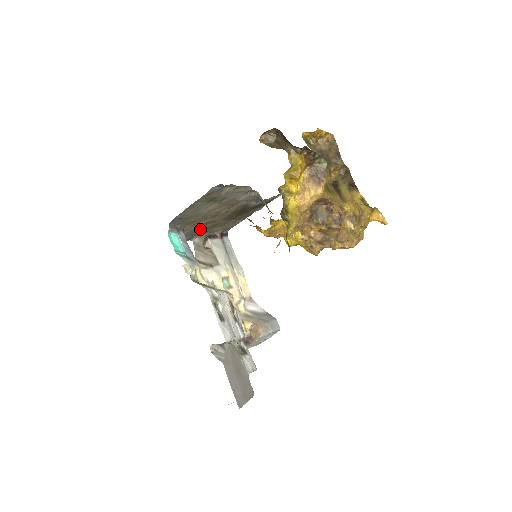
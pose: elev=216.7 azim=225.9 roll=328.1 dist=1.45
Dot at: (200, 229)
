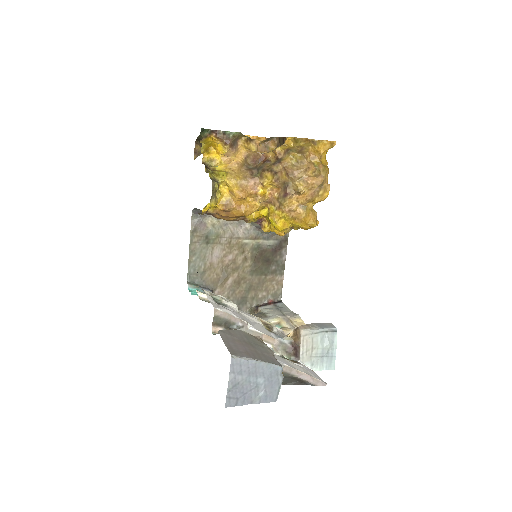
Dot at: (239, 295)
